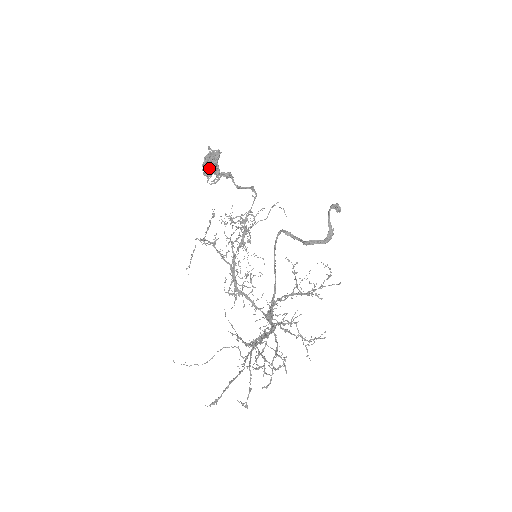
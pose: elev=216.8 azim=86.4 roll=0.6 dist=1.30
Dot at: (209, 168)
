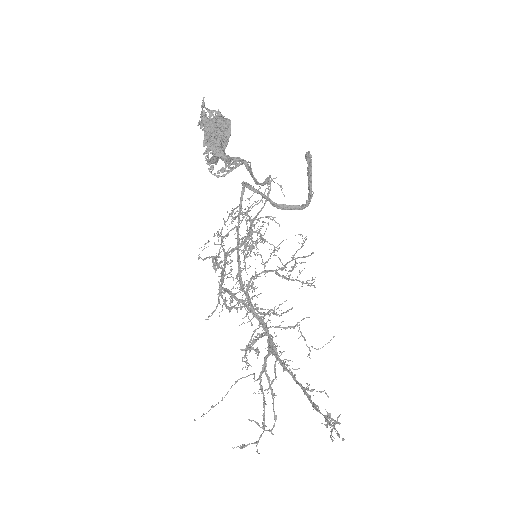
Dot at: (219, 154)
